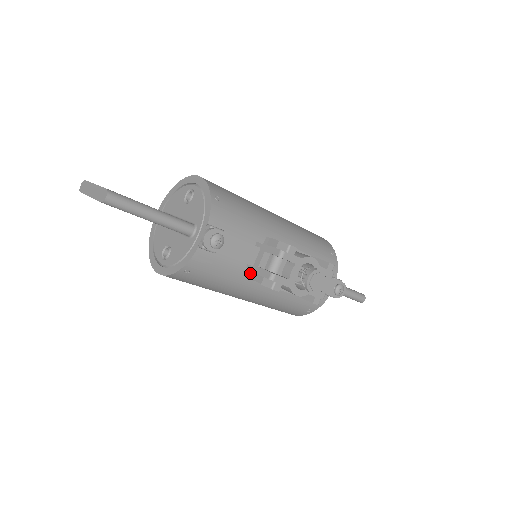
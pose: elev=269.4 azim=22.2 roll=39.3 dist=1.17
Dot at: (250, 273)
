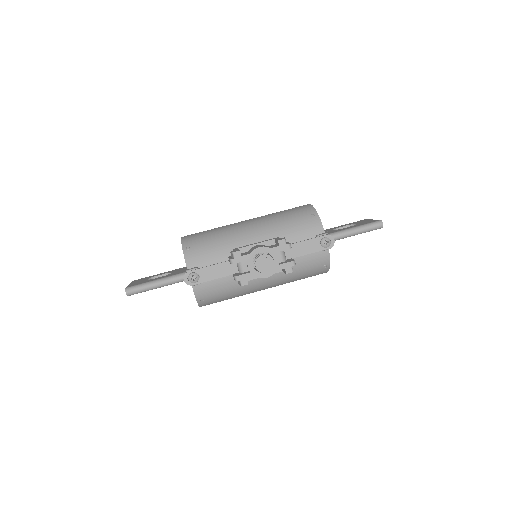
Dot at: occluded
